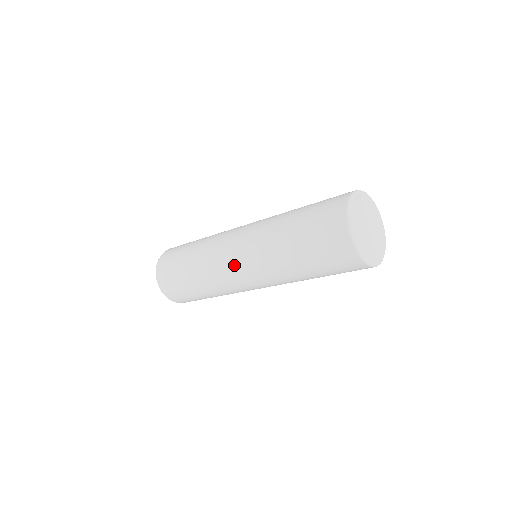
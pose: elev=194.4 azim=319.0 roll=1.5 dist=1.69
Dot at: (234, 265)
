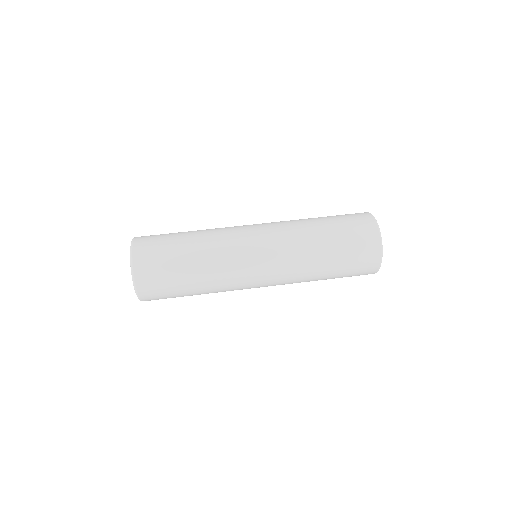
Dot at: (258, 282)
